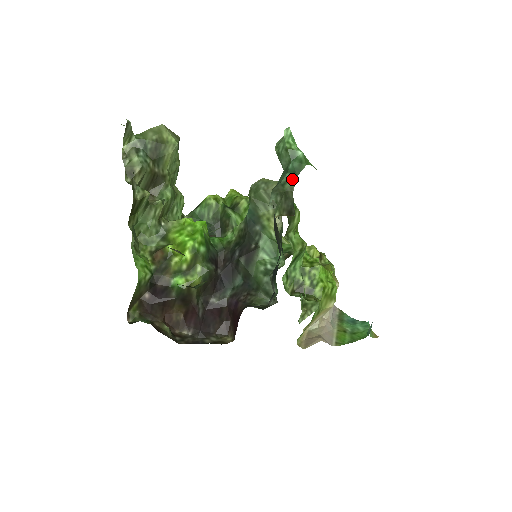
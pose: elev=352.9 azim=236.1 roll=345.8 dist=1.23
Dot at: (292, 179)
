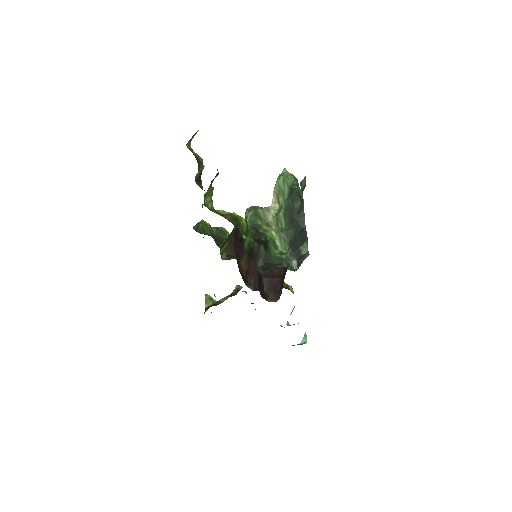
Dot at: occluded
